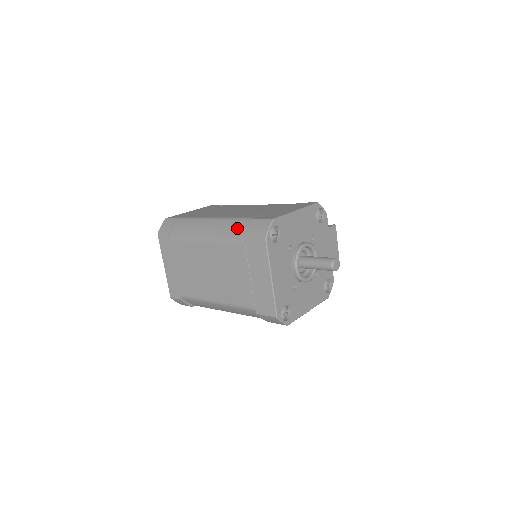
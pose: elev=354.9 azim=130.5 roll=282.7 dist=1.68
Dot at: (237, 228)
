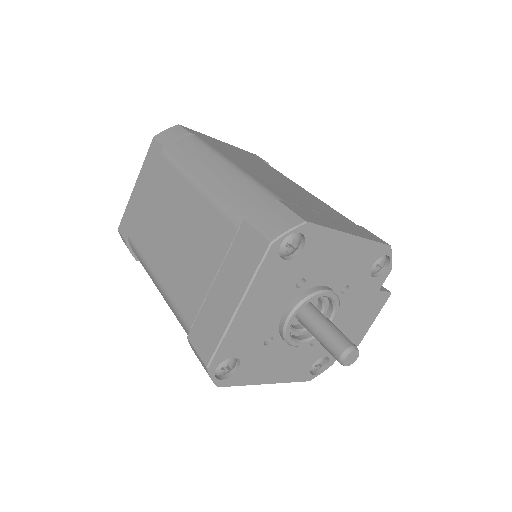
Dot at: (247, 198)
